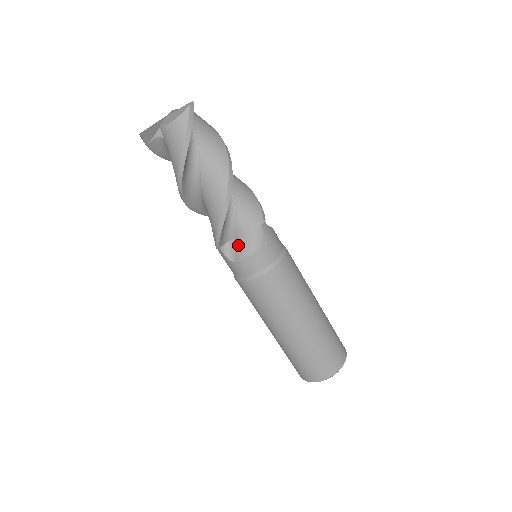
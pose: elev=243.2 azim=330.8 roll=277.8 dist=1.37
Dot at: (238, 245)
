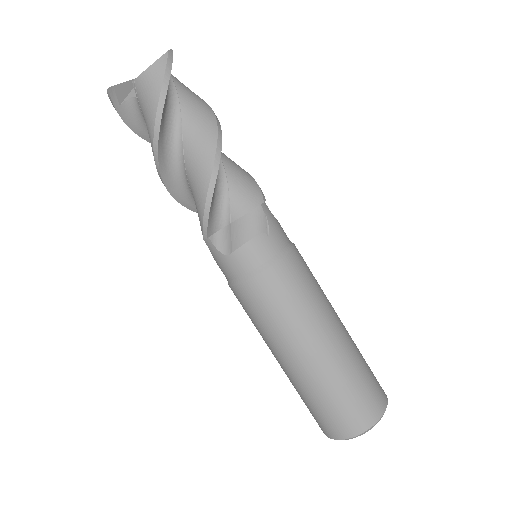
Dot at: (232, 231)
